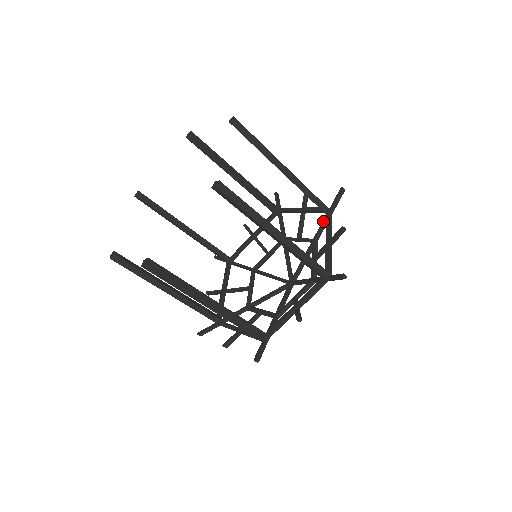
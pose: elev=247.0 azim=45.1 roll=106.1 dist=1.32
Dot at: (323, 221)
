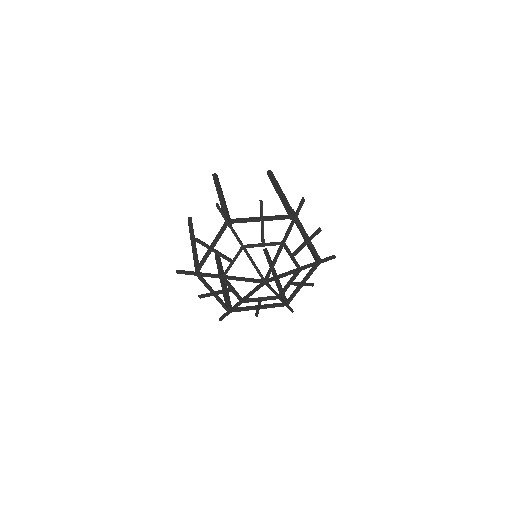
Dot at: (312, 263)
